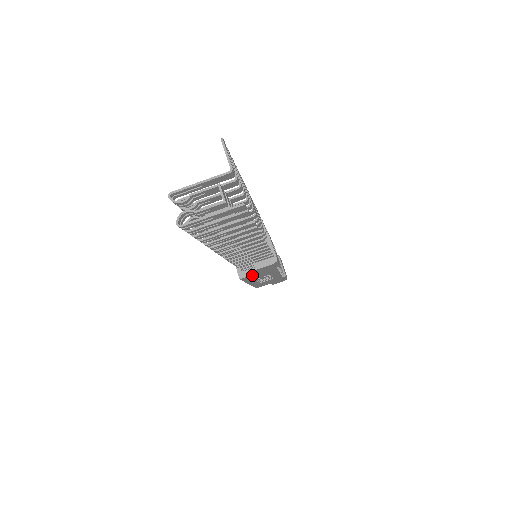
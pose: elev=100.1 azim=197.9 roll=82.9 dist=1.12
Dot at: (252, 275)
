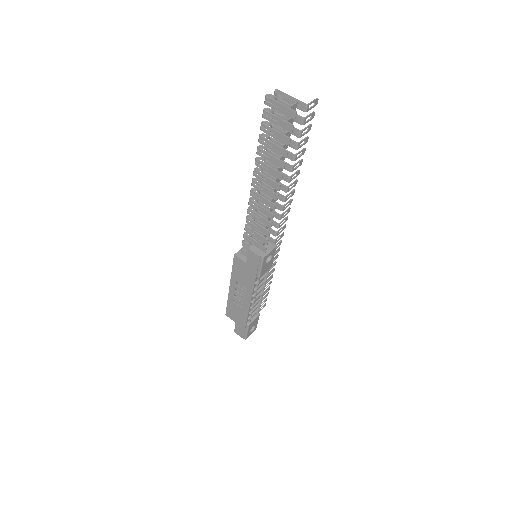
Dot at: (242, 262)
